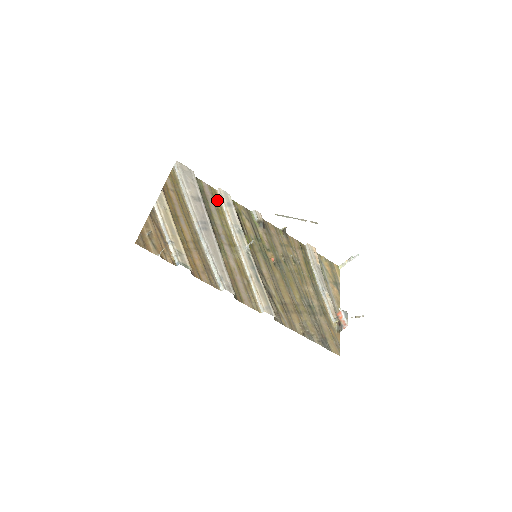
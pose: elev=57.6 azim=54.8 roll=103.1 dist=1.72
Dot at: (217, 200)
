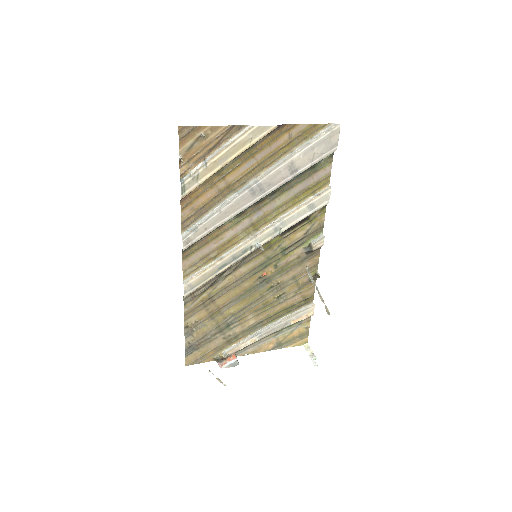
Dot at: (313, 190)
